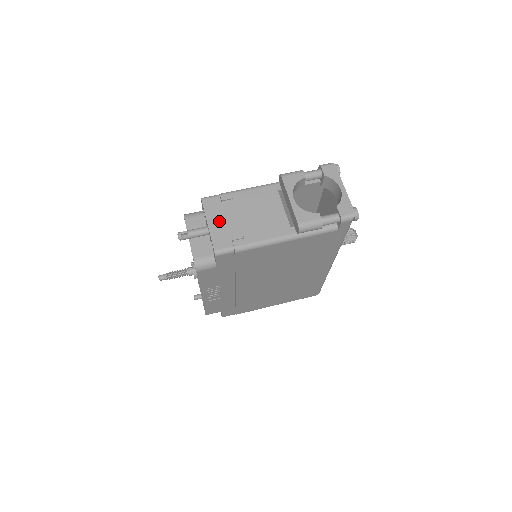
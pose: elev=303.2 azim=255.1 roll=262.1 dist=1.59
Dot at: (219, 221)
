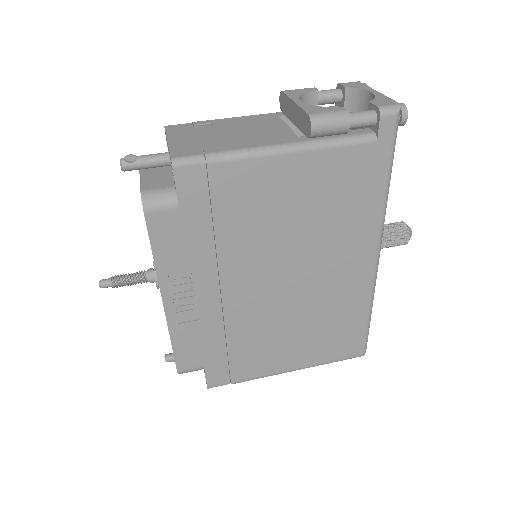
Dot at: (186, 137)
